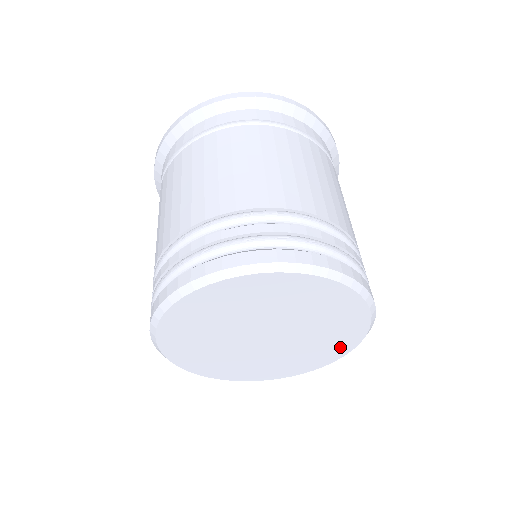
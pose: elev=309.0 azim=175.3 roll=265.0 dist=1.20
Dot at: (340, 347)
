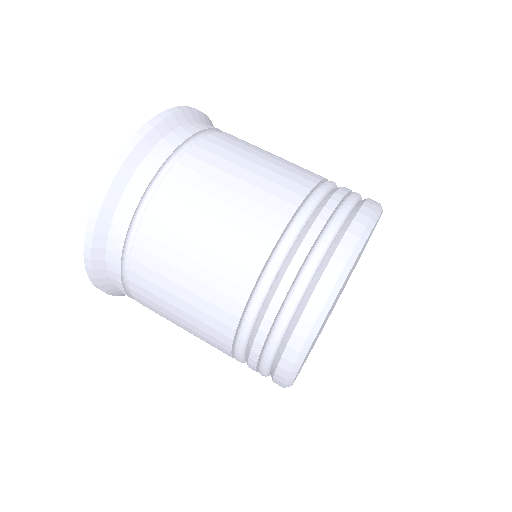
Dot at: occluded
